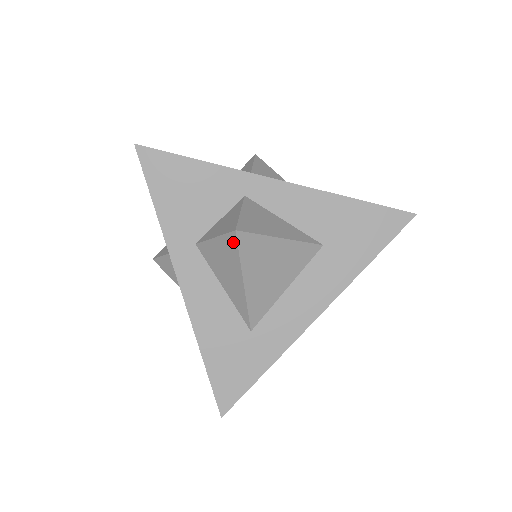
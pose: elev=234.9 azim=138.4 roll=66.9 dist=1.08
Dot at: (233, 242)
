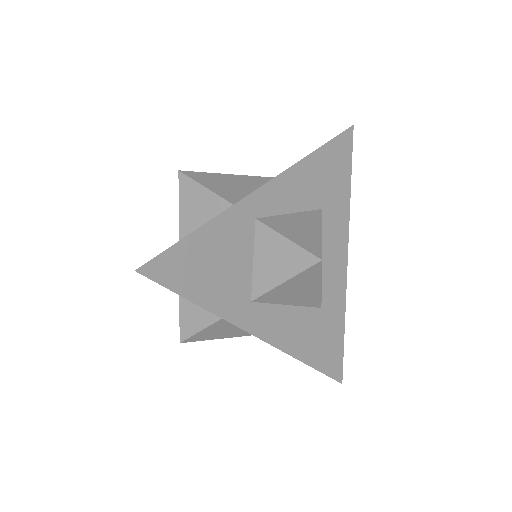
Dot at: occluded
